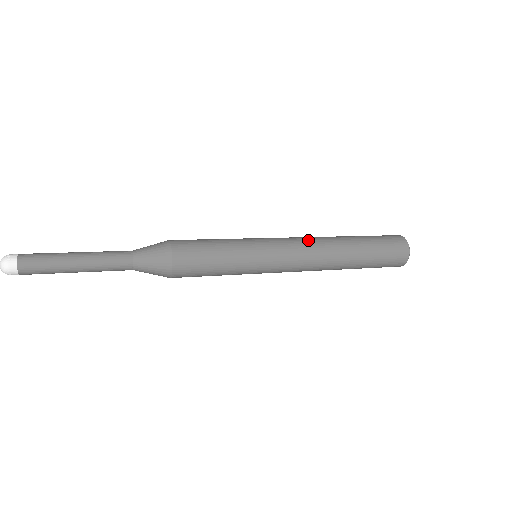
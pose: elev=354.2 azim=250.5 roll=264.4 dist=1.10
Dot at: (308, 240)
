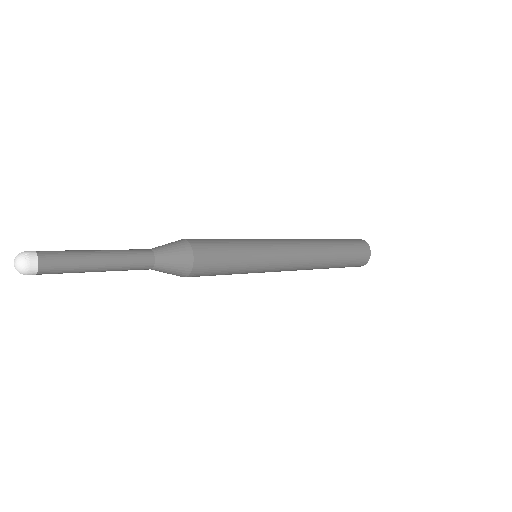
Dot at: (303, 248)
